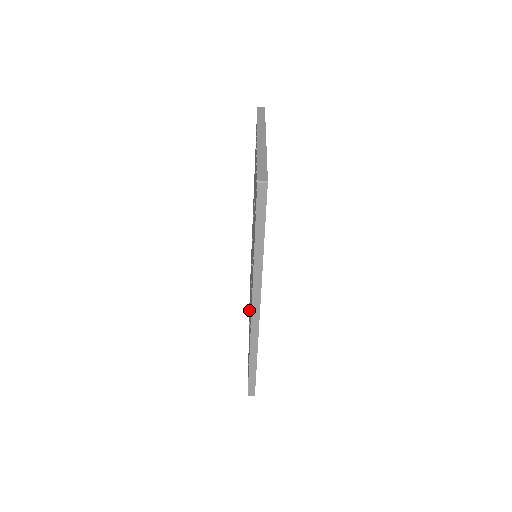
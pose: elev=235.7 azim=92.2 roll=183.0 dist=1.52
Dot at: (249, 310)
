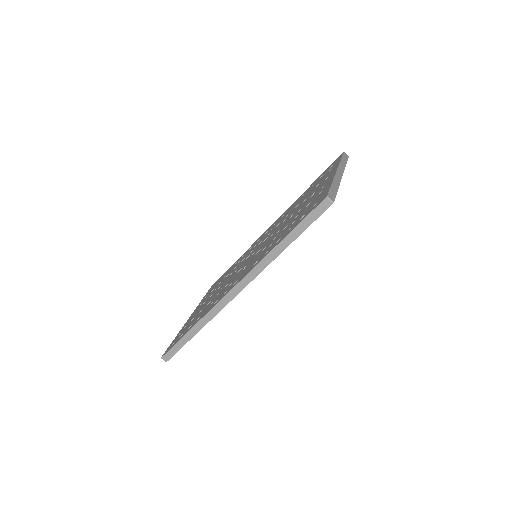
Dot at: occluded
